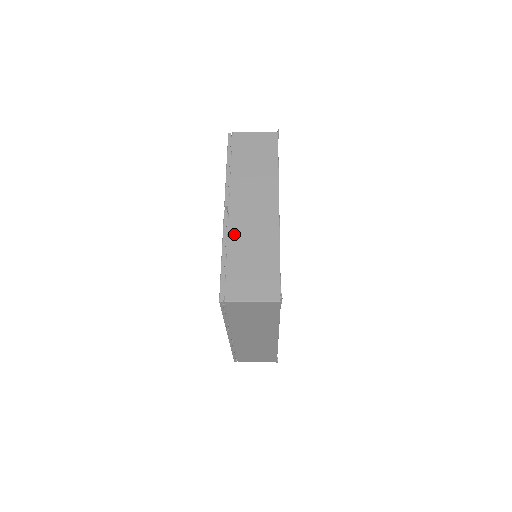
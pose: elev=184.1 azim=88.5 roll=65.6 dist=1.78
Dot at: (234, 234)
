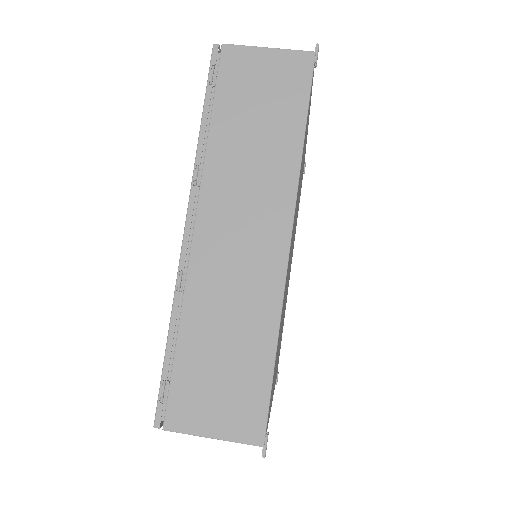
Dot at: occluded
